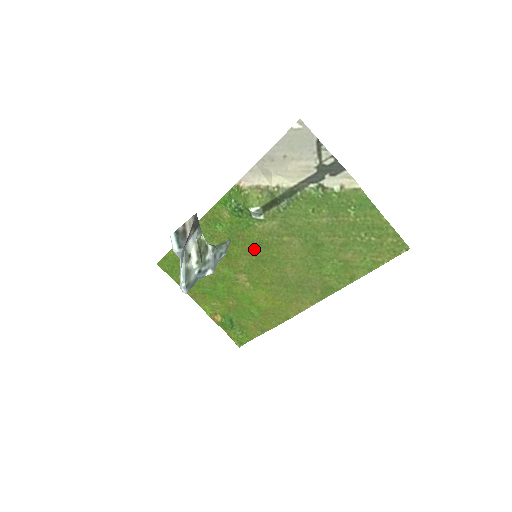
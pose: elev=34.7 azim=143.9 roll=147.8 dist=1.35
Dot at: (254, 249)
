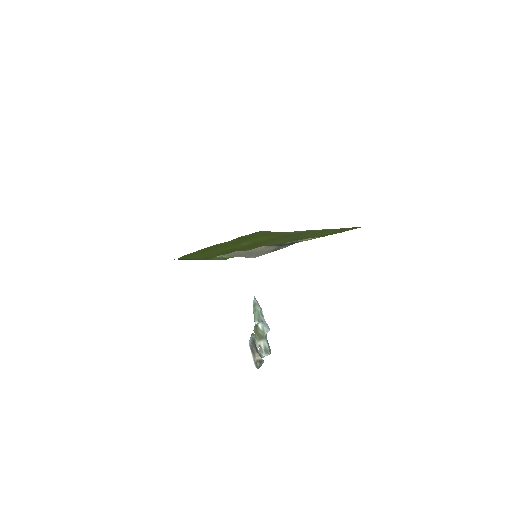
Dot at: occluded
